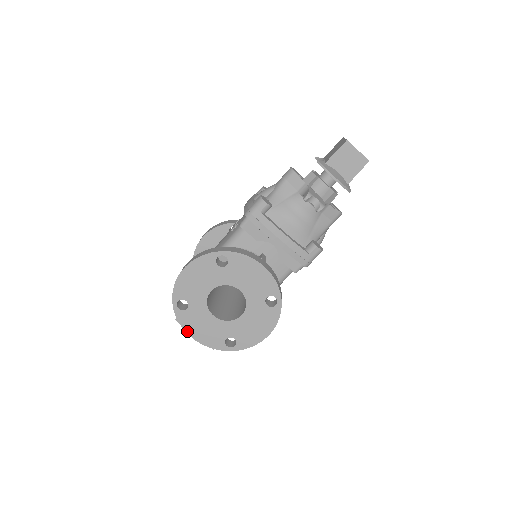
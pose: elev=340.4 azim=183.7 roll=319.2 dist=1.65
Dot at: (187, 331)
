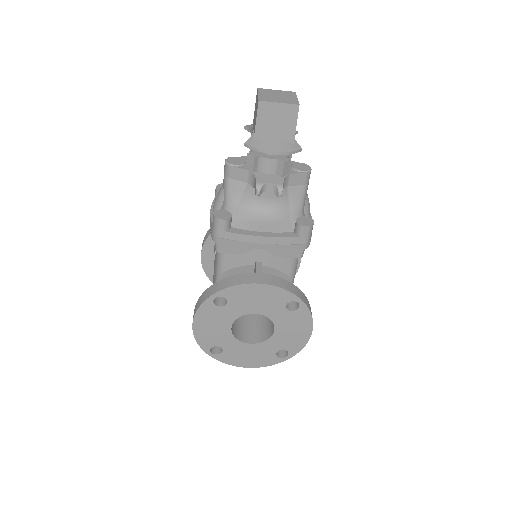
Dot at: (237, 365)
